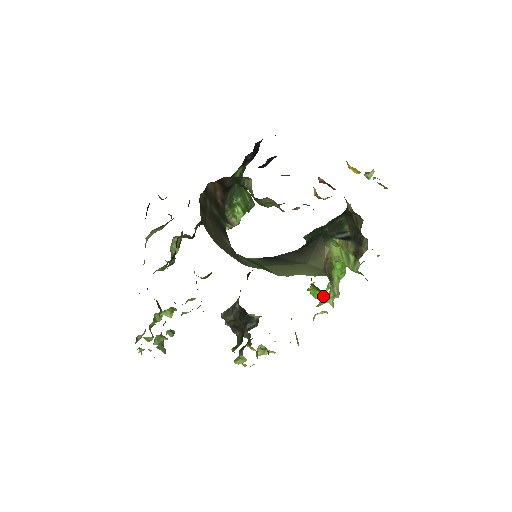
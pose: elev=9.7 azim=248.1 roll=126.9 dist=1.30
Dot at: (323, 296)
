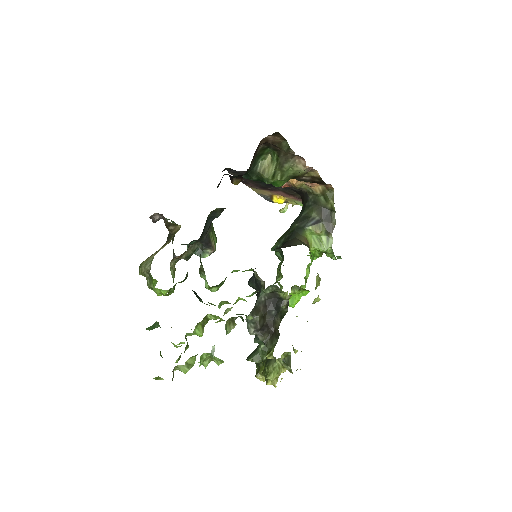
Dot at: (316, 278)
